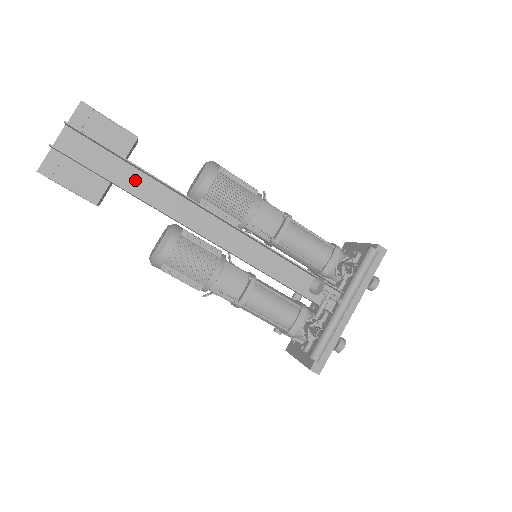
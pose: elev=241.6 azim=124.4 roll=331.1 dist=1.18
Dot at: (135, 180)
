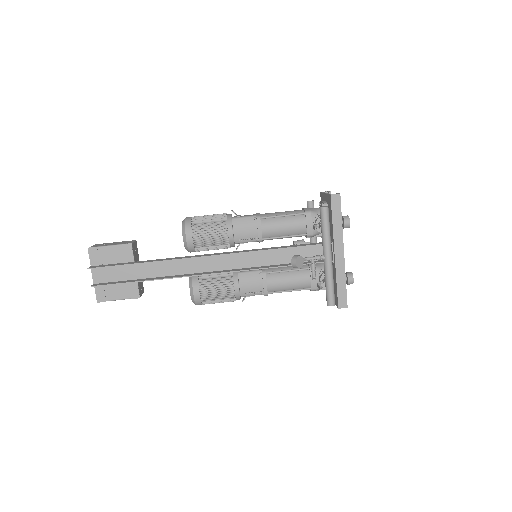
Dot at: (148, 269)
